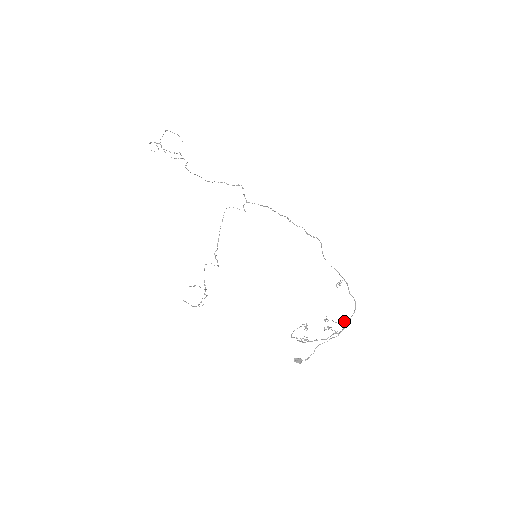
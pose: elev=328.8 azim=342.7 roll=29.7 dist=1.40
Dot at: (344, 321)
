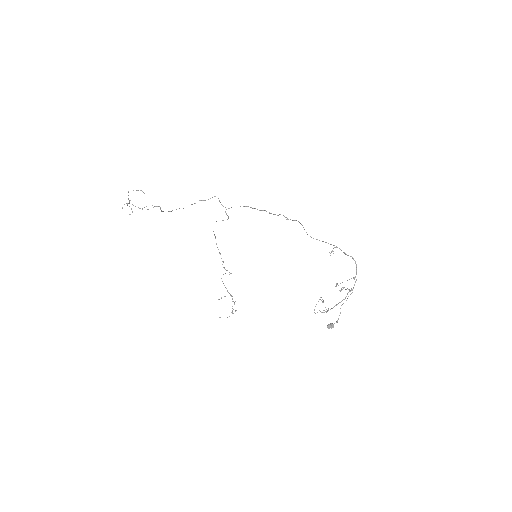
Dot at: occluded
